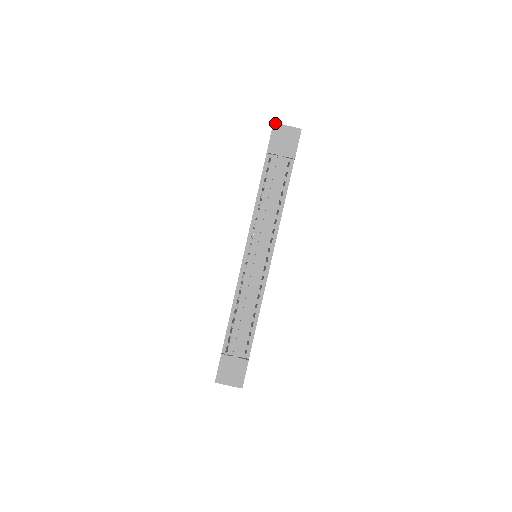
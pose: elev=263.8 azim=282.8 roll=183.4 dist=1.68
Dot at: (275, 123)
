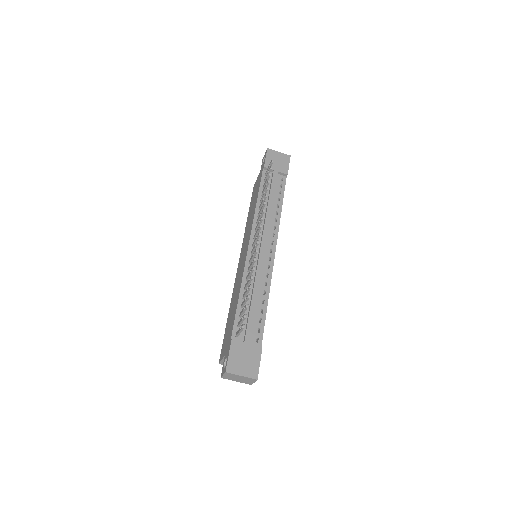
Dot at: (269, 149)
